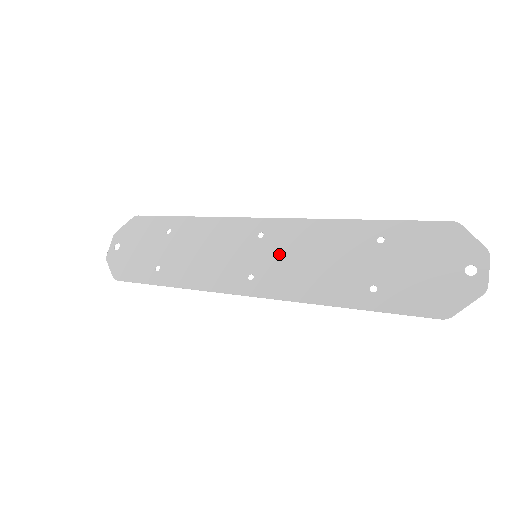
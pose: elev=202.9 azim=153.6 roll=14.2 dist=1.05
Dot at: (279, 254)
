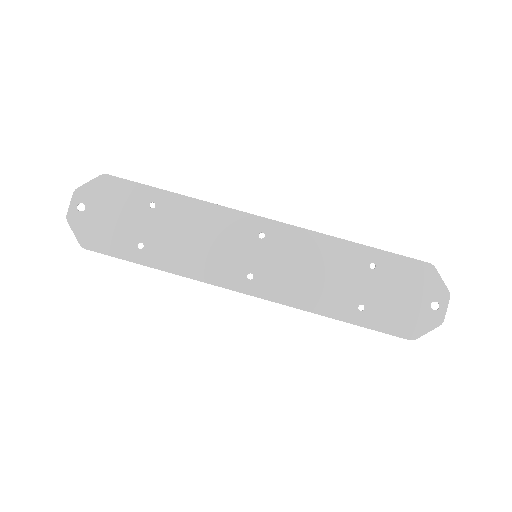
Dot at: (280, 259)
